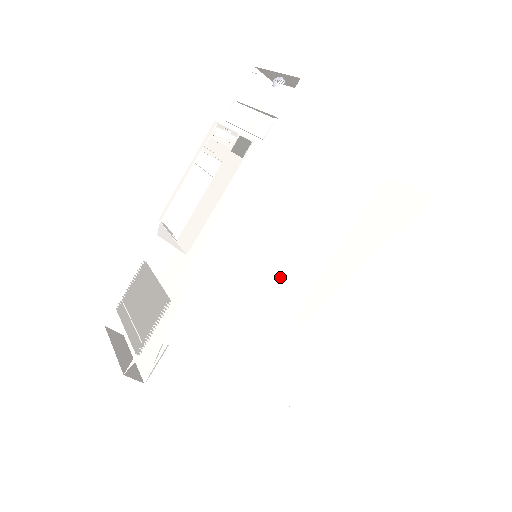
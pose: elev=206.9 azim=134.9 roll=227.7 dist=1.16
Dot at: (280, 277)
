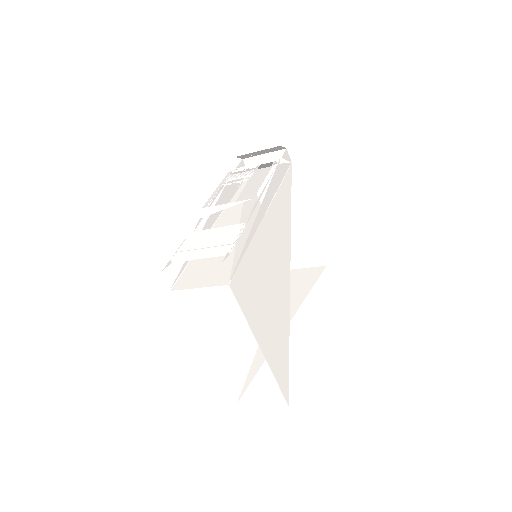
Dot at: (282, 258)
